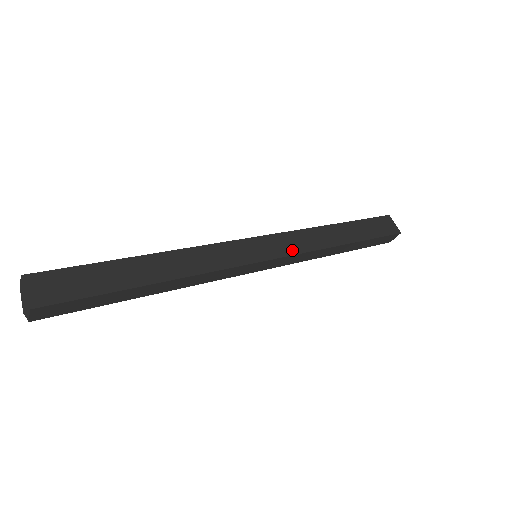
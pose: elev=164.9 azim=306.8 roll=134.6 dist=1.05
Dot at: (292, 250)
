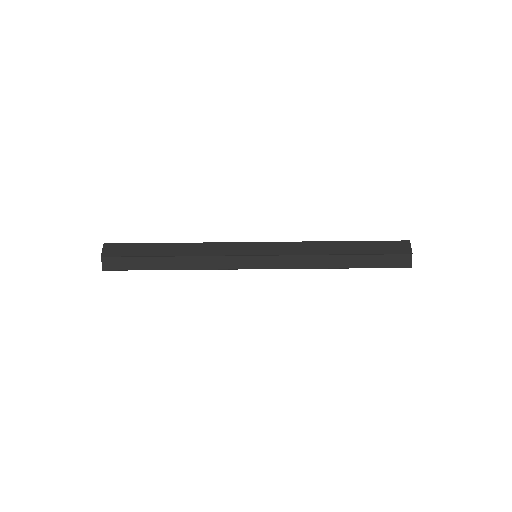
Dot at: (280, 244)
